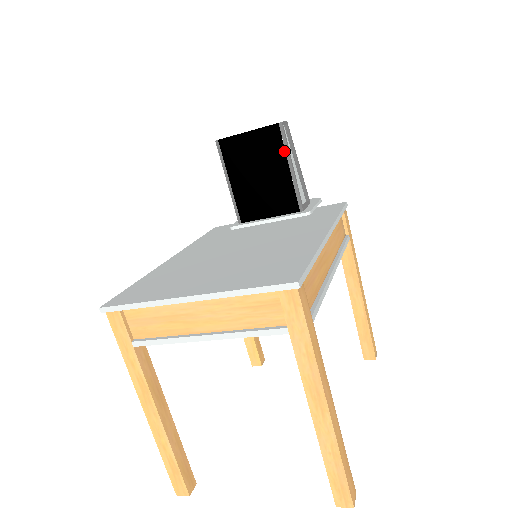
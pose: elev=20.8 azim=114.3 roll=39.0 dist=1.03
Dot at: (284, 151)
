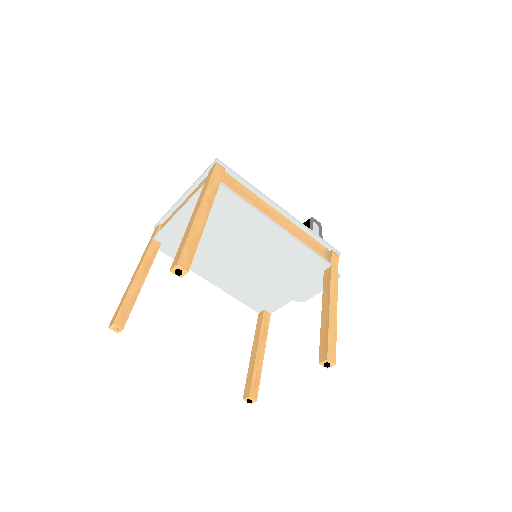
Dot at: occluded
